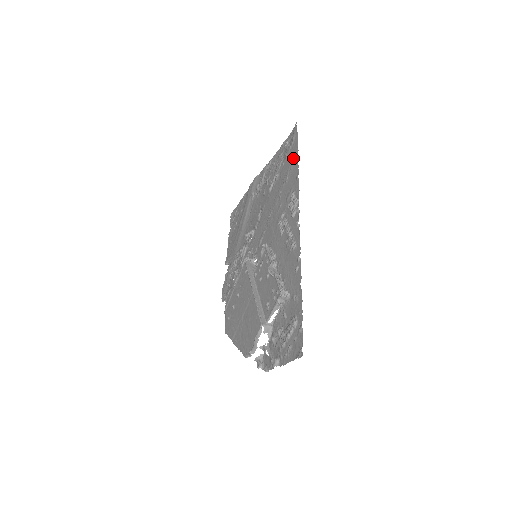
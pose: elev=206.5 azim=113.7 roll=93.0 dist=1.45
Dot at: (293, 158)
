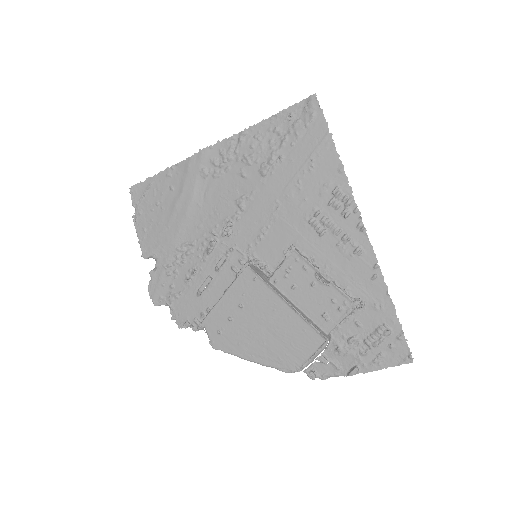
Dot at: (322, 142)
